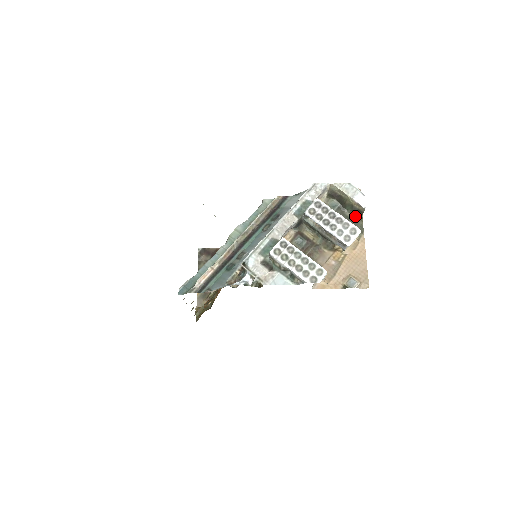
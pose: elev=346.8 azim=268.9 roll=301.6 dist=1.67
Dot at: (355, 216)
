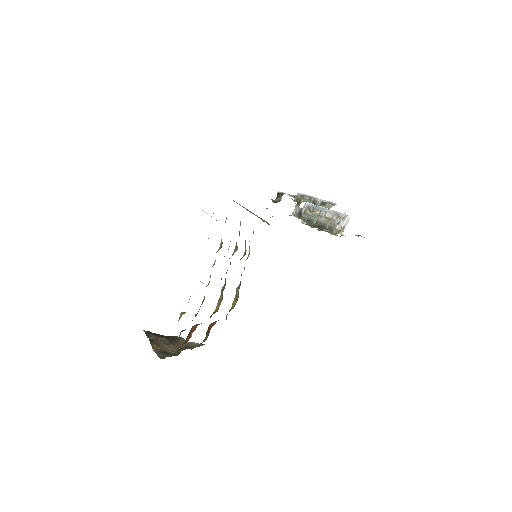
Dot at: (333, 234)
